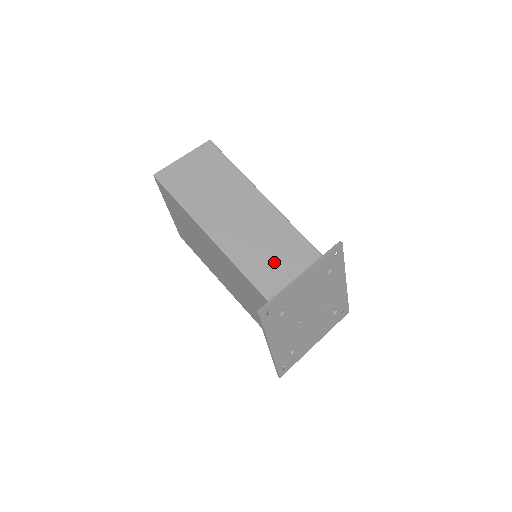
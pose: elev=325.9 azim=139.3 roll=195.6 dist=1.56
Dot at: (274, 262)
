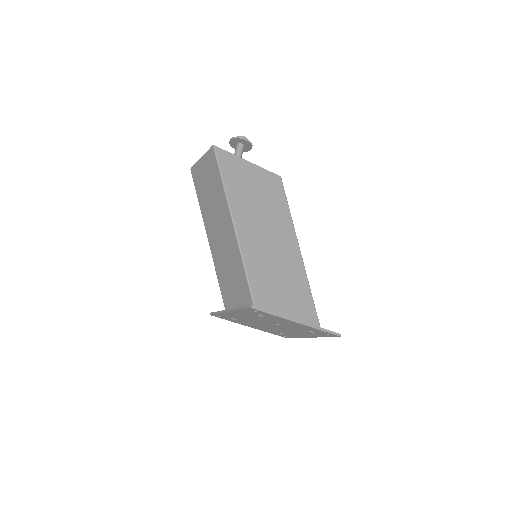
Dot at: (230, 284)
